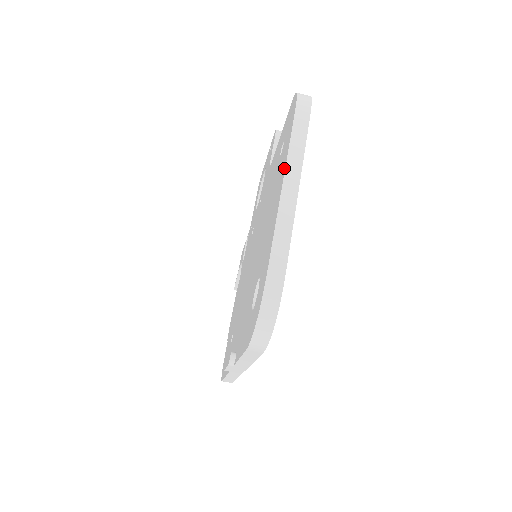
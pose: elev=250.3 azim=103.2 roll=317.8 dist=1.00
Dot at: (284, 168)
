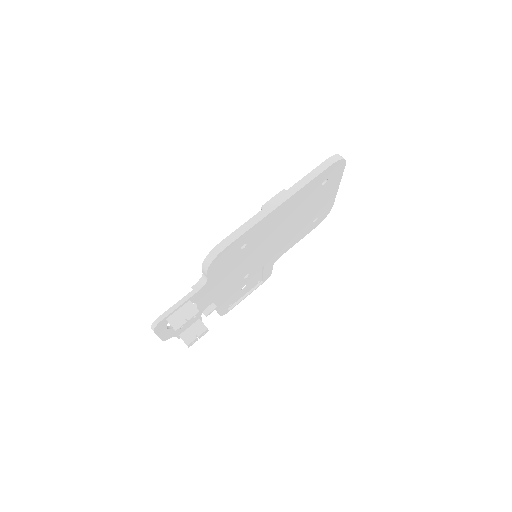
Dot at: occluded
